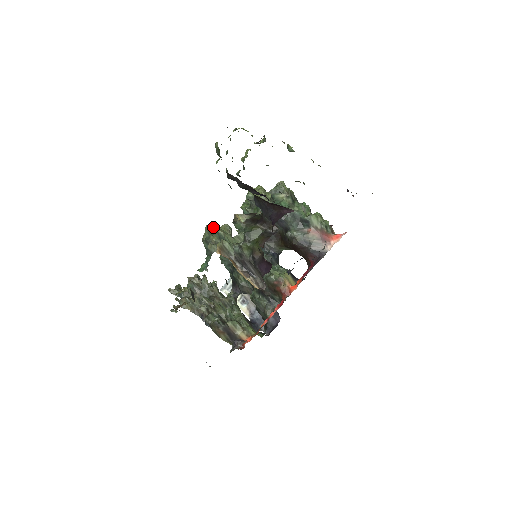
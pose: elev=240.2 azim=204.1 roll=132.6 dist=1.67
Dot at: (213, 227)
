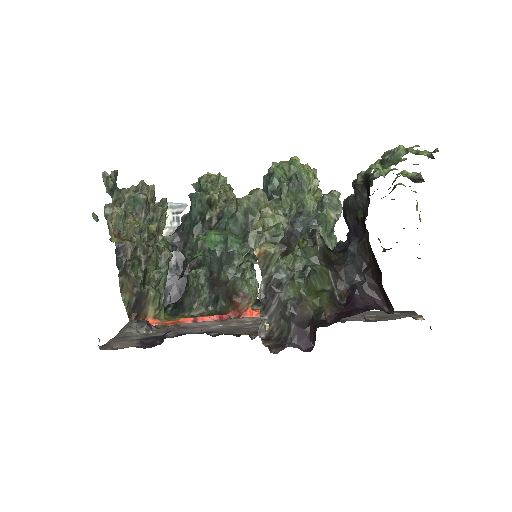
Dot at: (267, 202)
